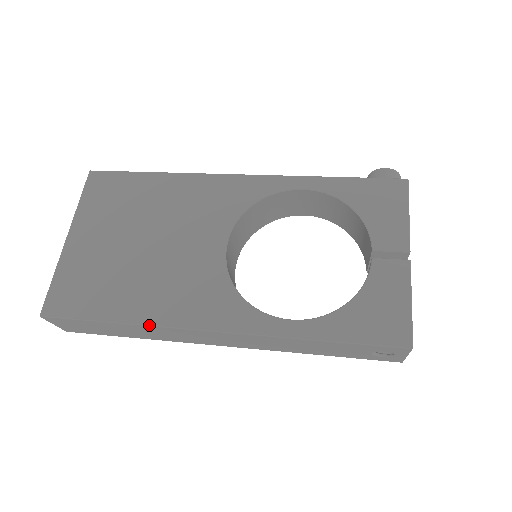
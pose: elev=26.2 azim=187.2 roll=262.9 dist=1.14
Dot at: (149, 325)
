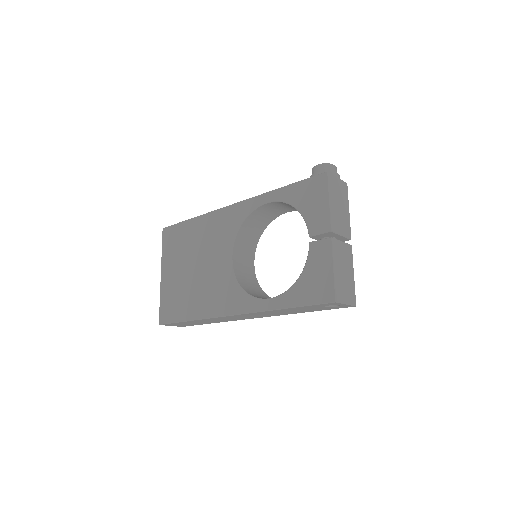
Dot at: (204, 319)
